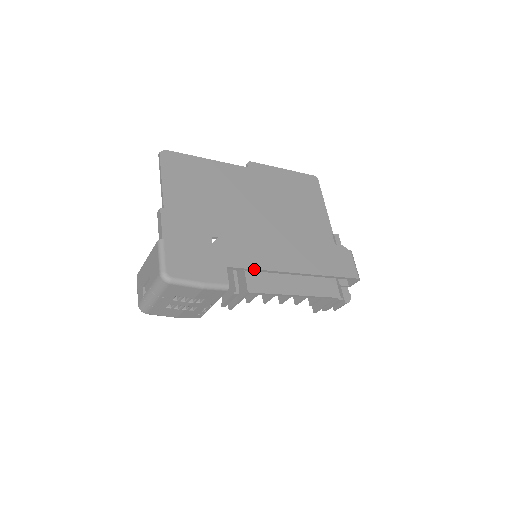
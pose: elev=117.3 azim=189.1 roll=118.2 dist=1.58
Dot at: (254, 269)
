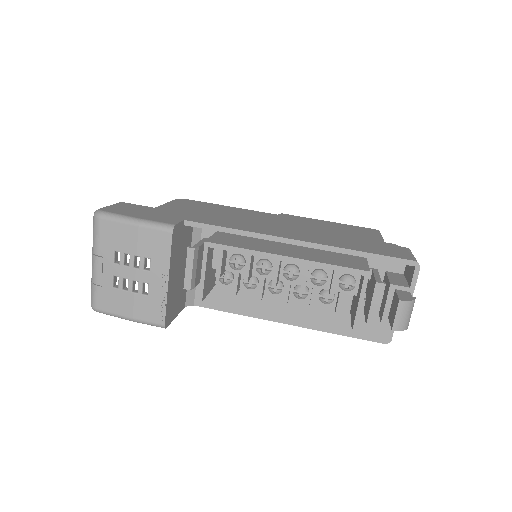
Dot at: (224, 227)
